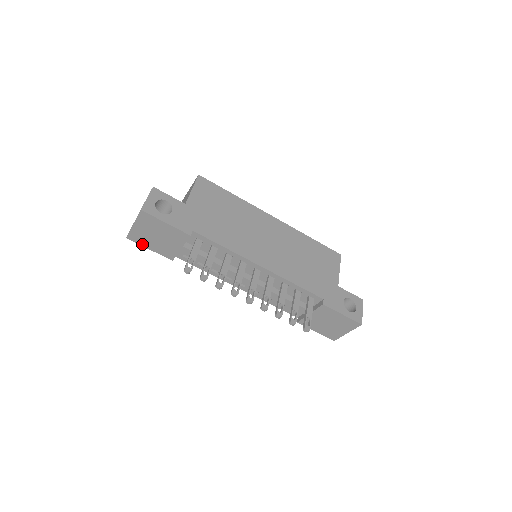
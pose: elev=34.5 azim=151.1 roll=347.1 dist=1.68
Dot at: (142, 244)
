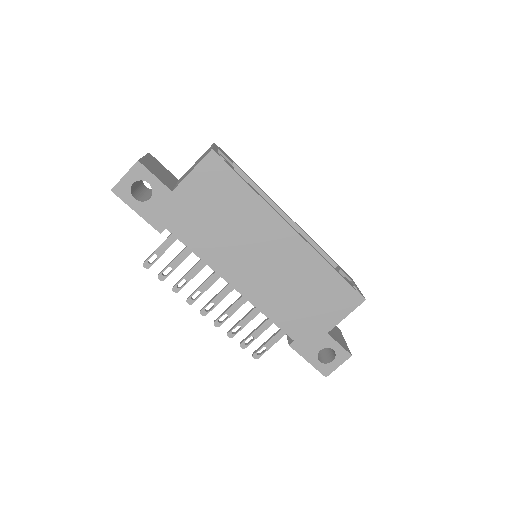
Dot at: occluded
